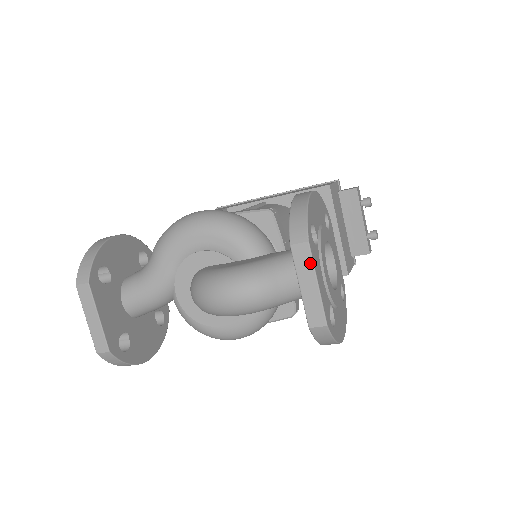
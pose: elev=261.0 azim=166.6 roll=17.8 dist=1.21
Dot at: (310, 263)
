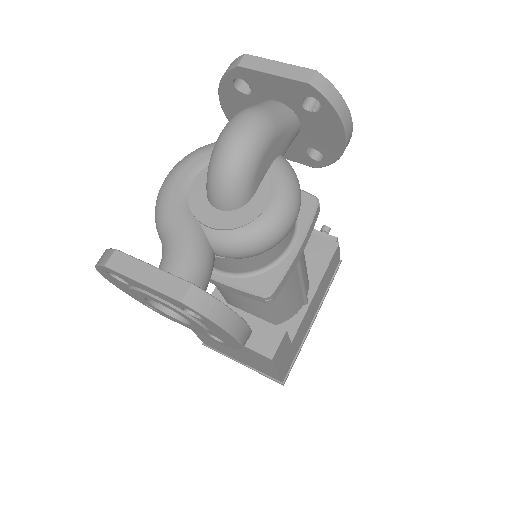
Dot at: (261, 59)
